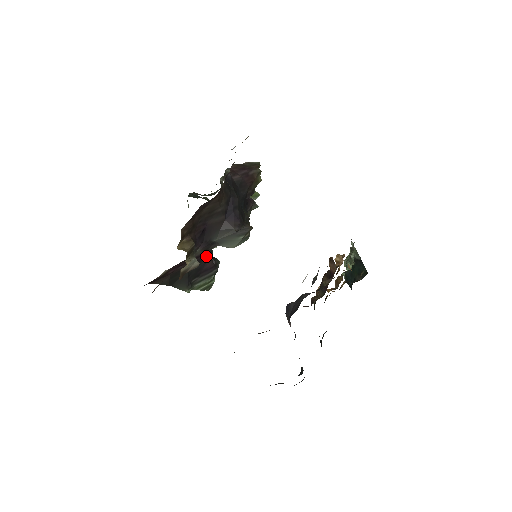
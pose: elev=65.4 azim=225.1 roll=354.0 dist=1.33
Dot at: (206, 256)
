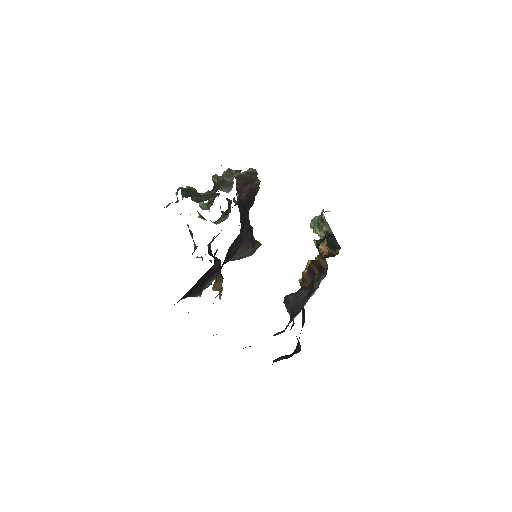
Dot at: occluded
